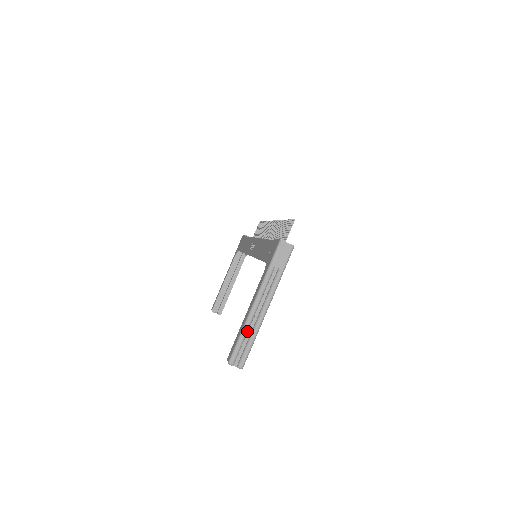
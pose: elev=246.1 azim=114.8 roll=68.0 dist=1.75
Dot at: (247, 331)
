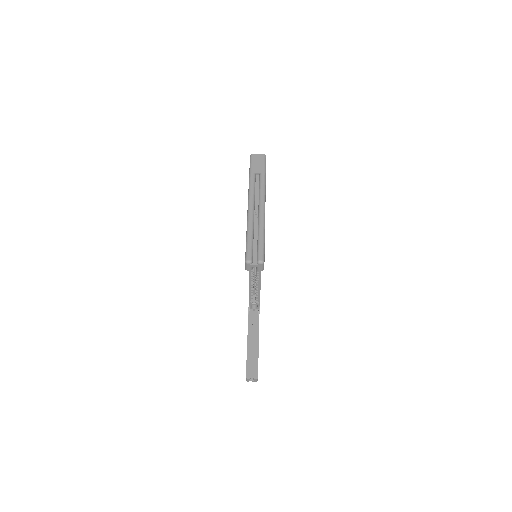
Dot at: (252, 228)
